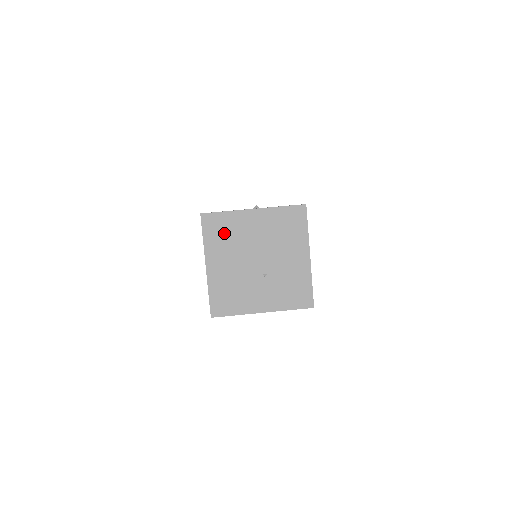
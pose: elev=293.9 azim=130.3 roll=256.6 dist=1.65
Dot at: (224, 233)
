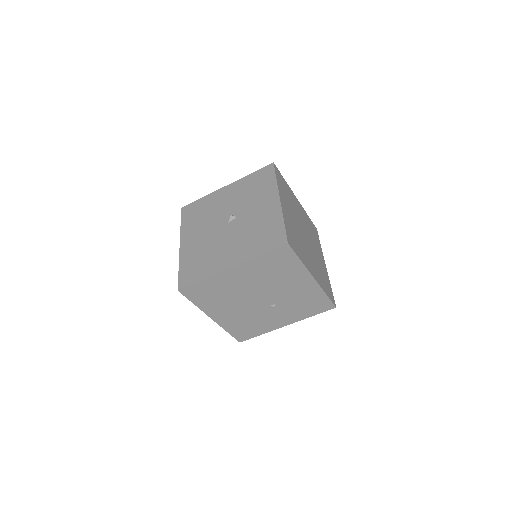
Dot at: (212, 294)
